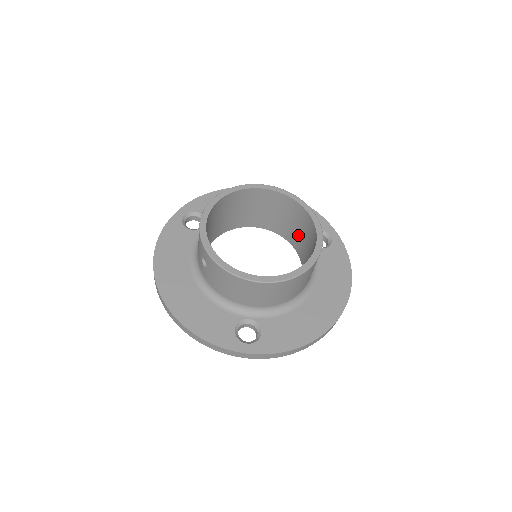
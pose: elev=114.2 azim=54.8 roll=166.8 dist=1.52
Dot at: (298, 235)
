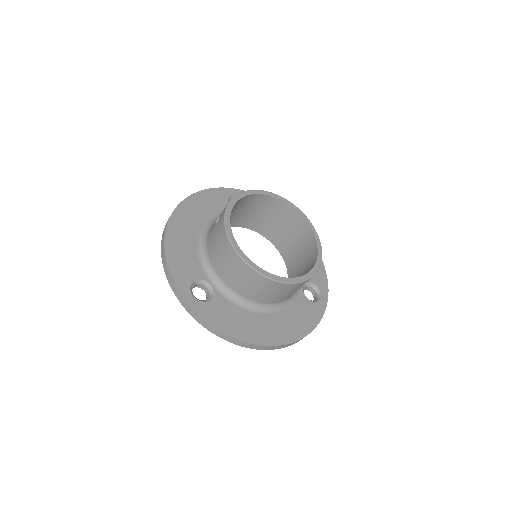
Dot at: (298, 271)
